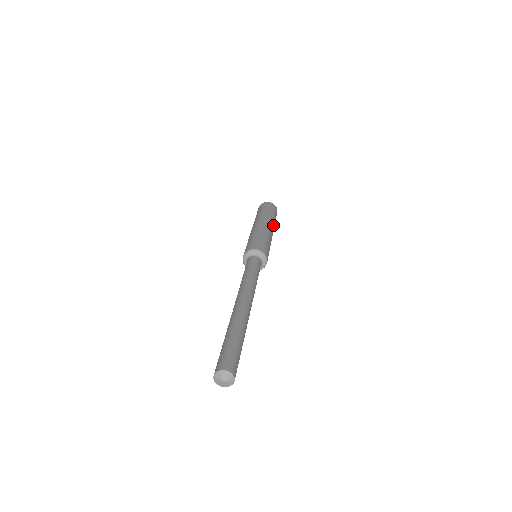
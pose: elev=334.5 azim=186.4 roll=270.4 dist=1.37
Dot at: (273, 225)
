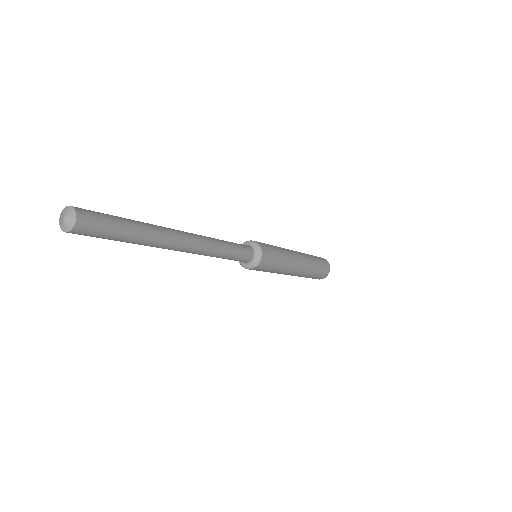
Dot at: (299, 252)
